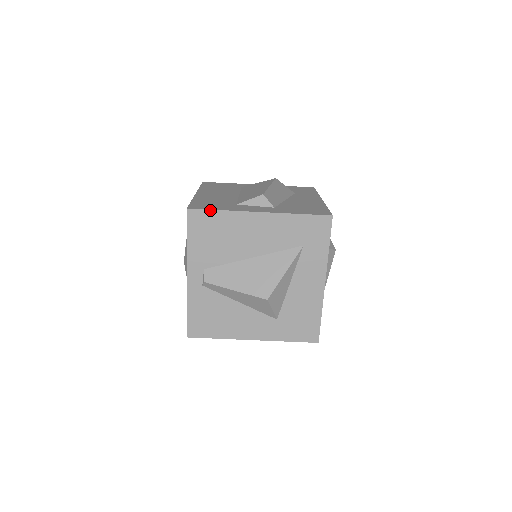
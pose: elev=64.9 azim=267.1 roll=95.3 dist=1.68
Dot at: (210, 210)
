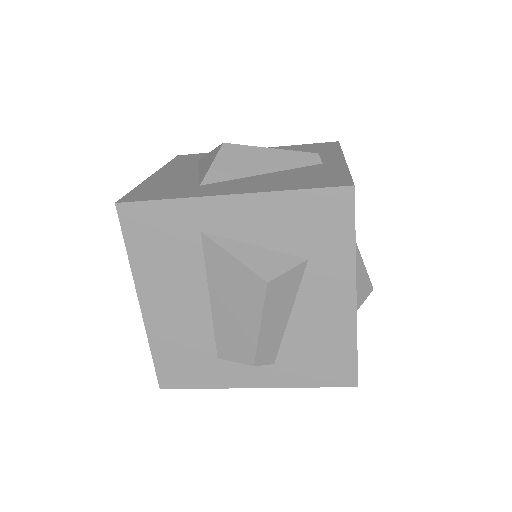
Dot at: (190, 388)
